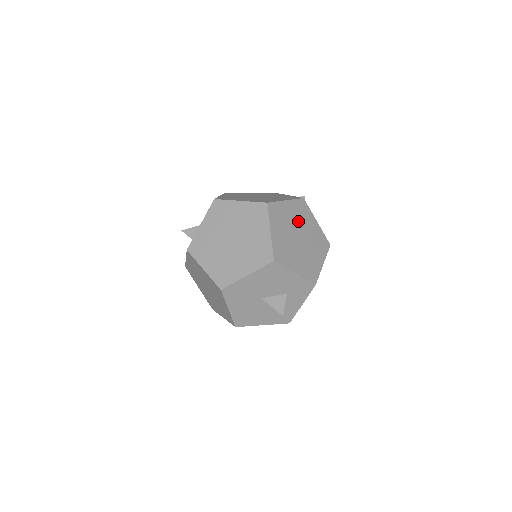
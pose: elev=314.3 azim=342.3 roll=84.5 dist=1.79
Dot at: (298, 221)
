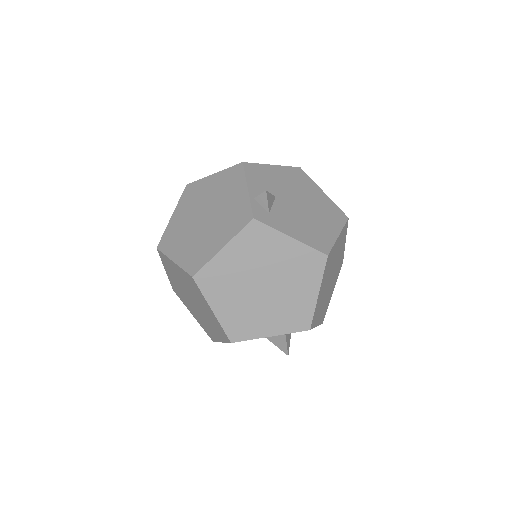
Dot at: (254, 263)
